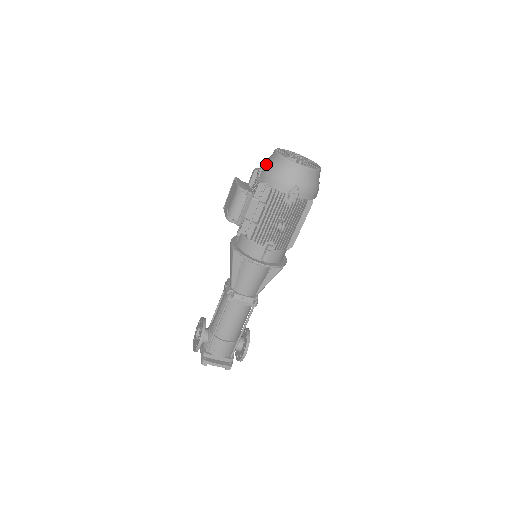
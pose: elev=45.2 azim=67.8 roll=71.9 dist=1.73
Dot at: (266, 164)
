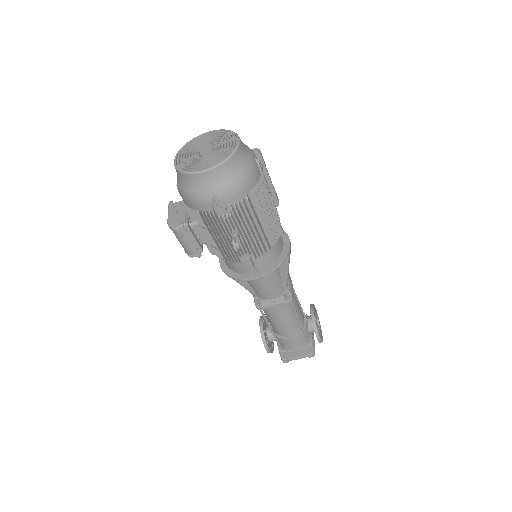
Dot at: occluded
